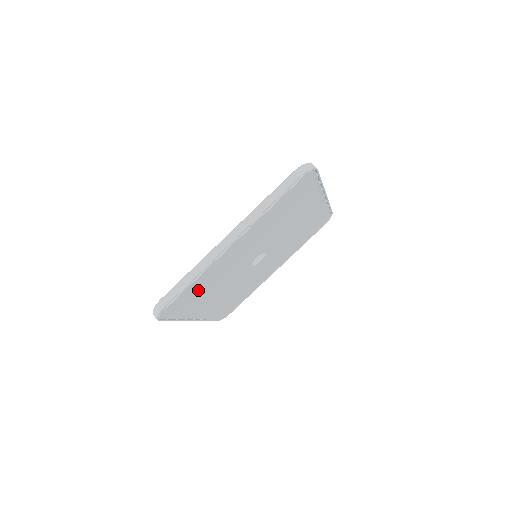
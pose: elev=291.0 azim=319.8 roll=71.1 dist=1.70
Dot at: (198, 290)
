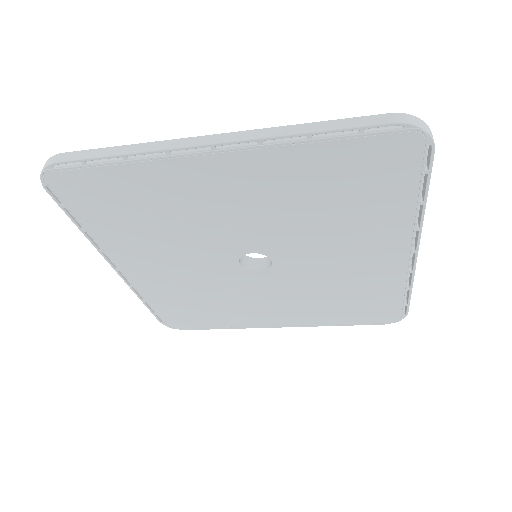
Dot at: (129, 200)
